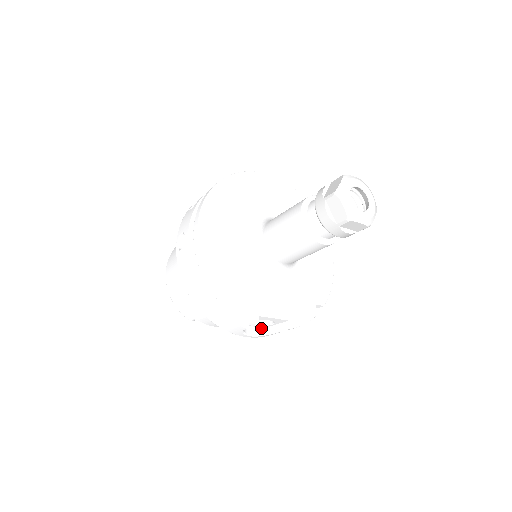
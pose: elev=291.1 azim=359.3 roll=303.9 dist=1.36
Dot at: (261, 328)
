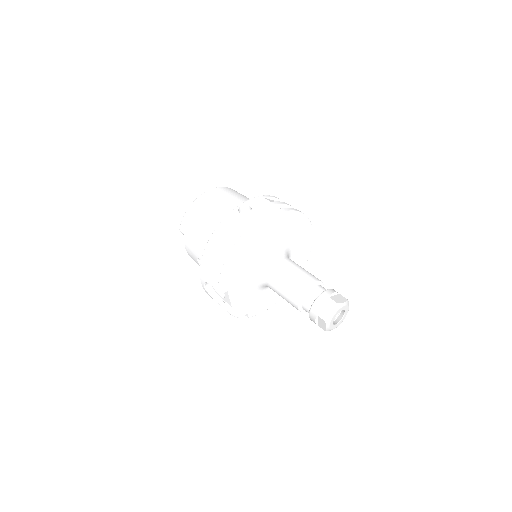
Dot at: (213, 289)
